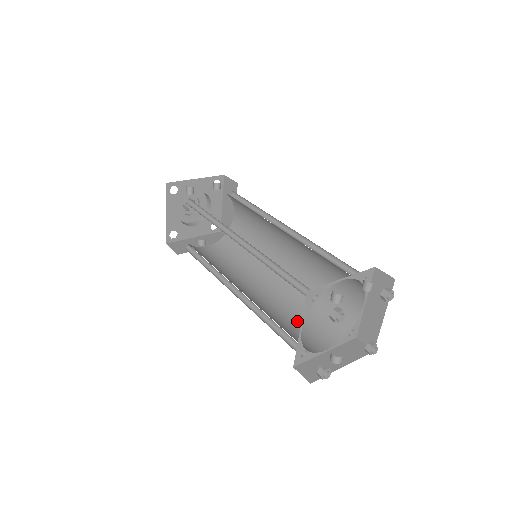
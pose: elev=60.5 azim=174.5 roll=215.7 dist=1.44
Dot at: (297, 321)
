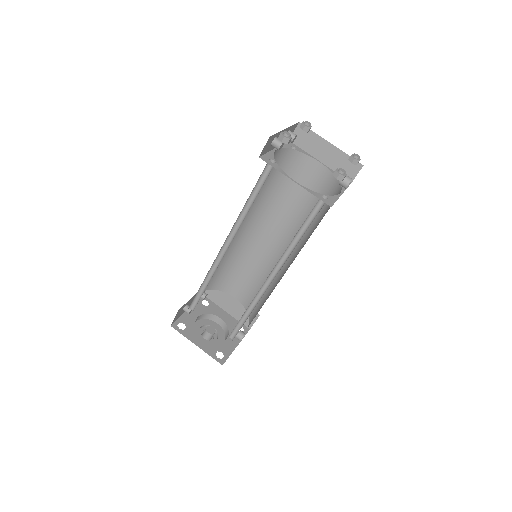
Dot at: occluded
